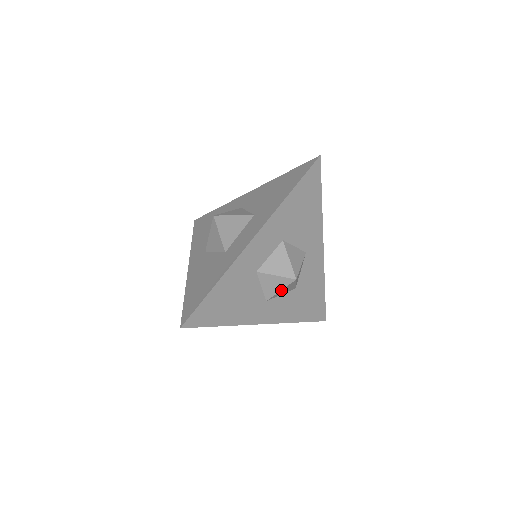
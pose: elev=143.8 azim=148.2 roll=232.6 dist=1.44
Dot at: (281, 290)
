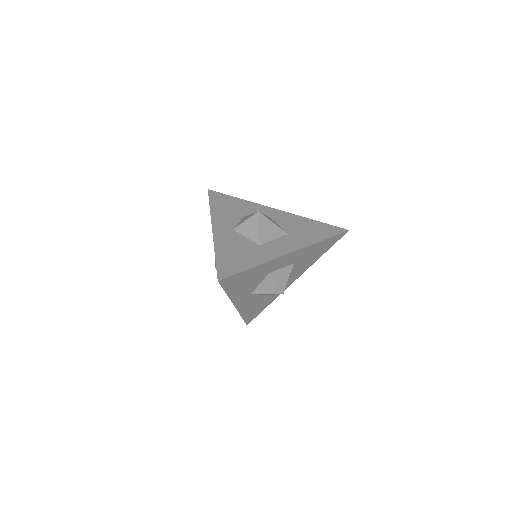
Dot at: (267, 293)
